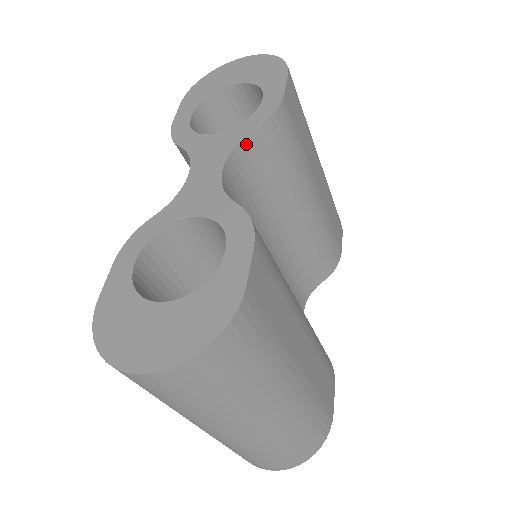
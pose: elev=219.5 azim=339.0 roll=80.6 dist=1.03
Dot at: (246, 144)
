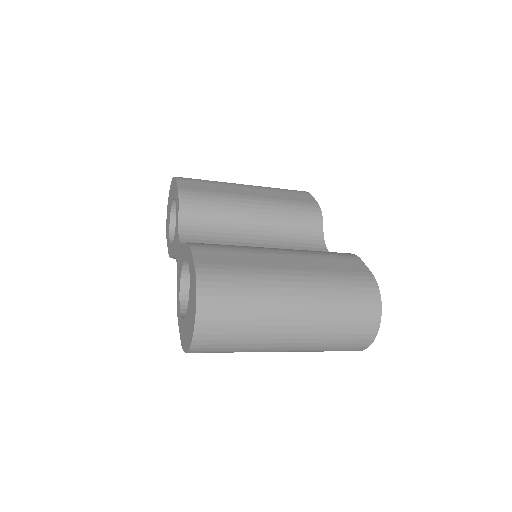
Dot at: (182, 222)
